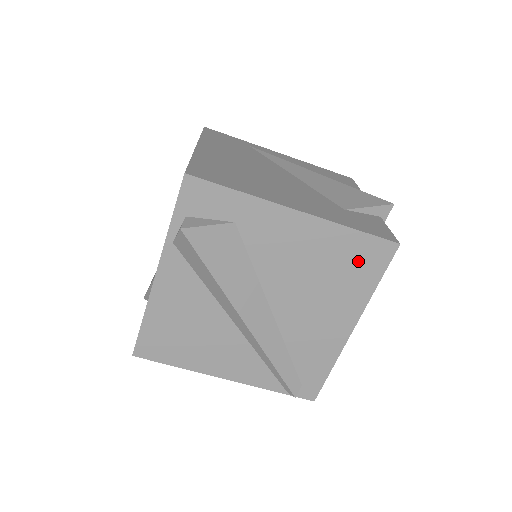
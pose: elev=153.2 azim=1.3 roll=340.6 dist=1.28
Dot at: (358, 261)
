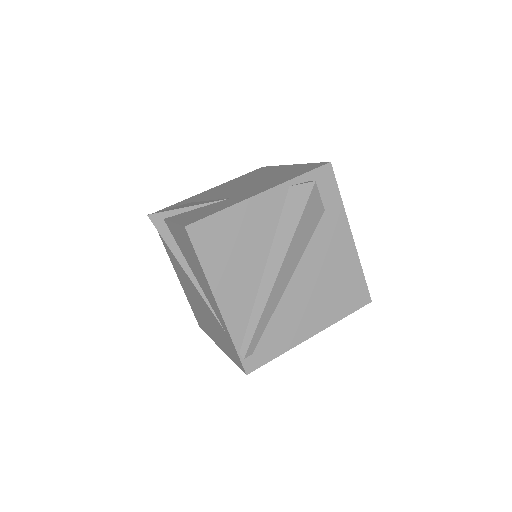
Dot at: (350, 292)
